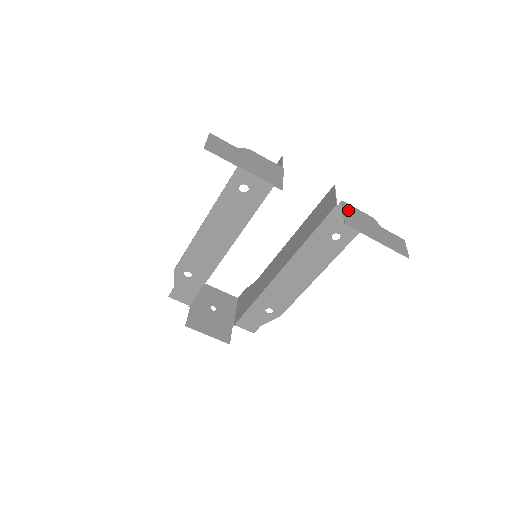
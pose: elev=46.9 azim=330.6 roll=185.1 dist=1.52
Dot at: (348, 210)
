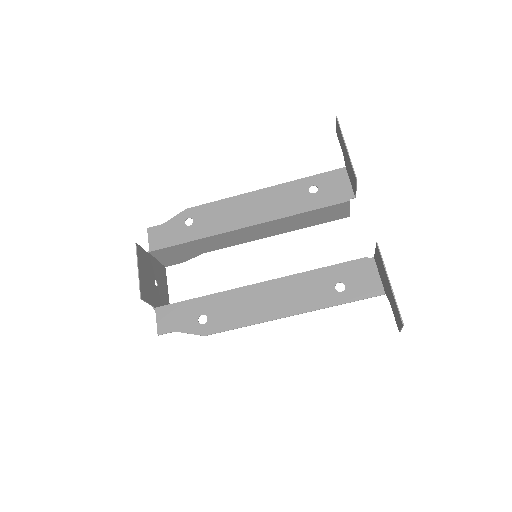
Dot at: (377, 258)
